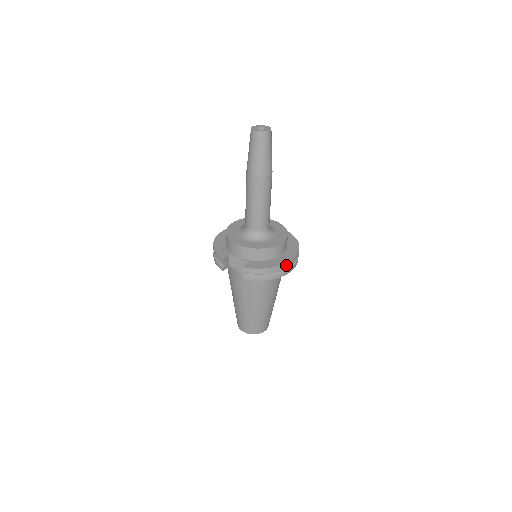
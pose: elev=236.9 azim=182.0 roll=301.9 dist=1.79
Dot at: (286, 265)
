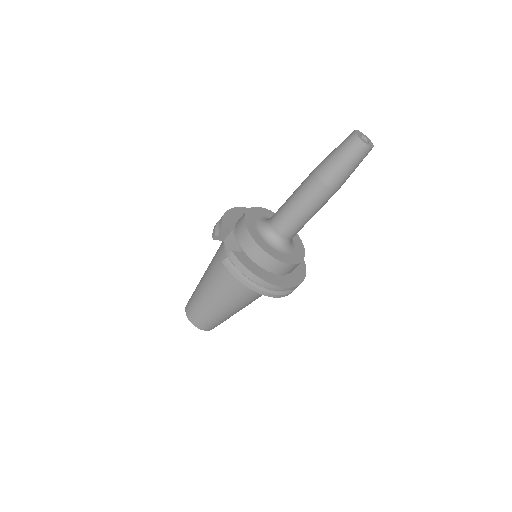
Dot at: (272, 286)
